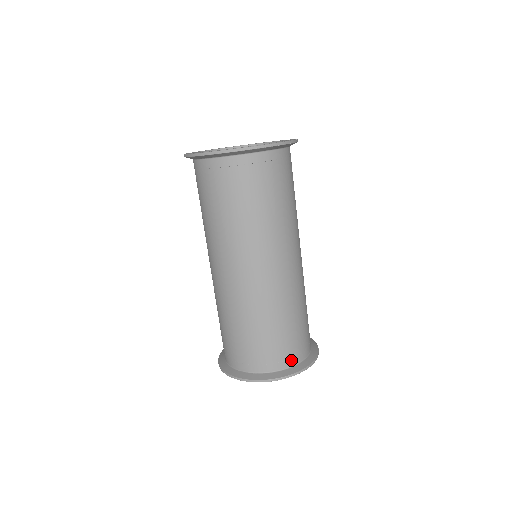
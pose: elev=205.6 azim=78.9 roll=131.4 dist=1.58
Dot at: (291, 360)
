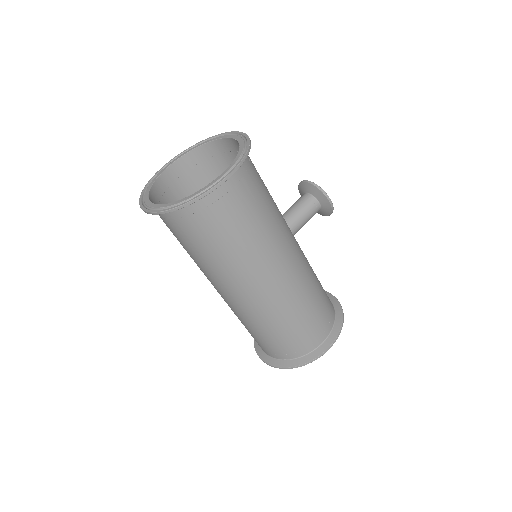
Dot at: (287, 355)
